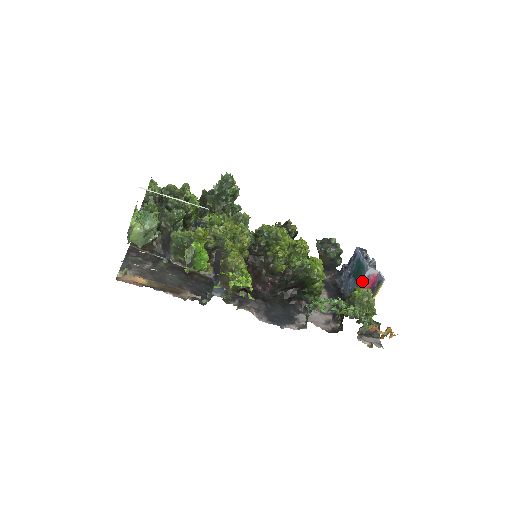
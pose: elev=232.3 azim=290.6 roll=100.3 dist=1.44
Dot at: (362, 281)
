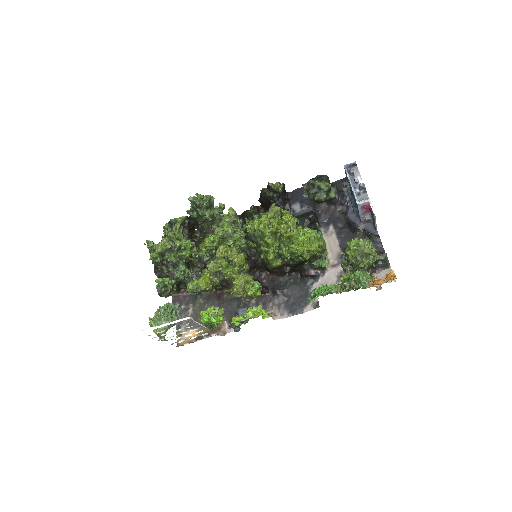
Dot at: (359, 211)
